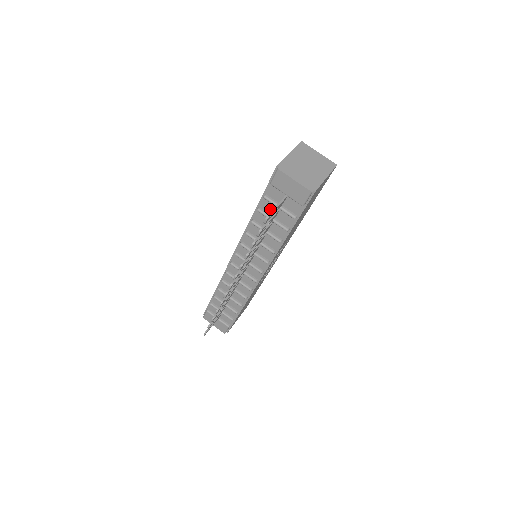
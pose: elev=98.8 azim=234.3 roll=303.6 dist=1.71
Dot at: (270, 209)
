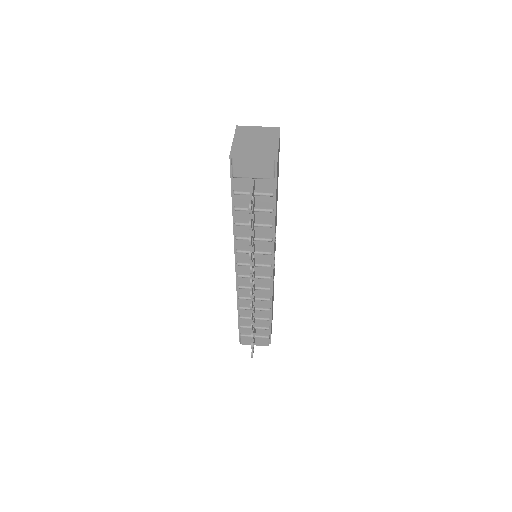
Dot at: (245, 201)
